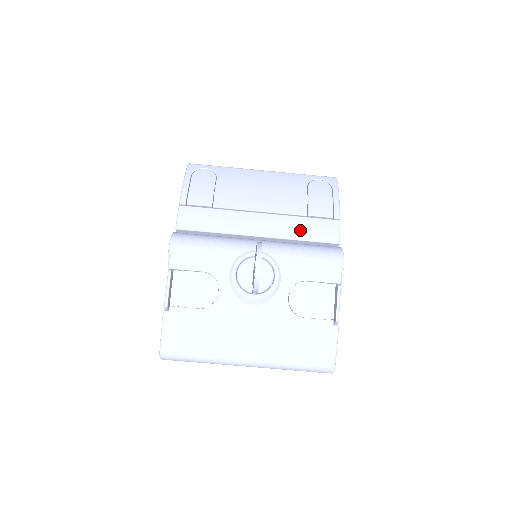
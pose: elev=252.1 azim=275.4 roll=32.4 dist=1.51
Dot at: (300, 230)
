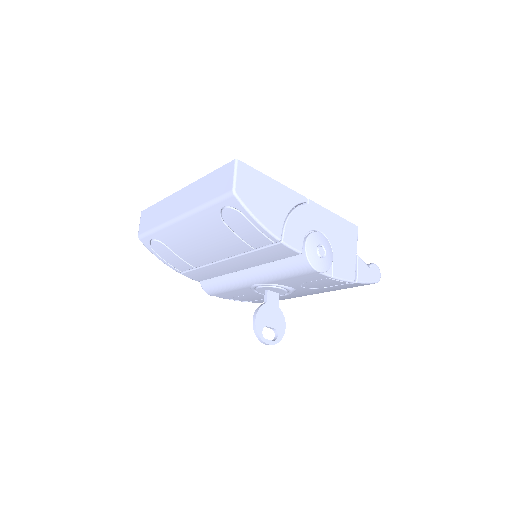
Dot at: (263, 259)
